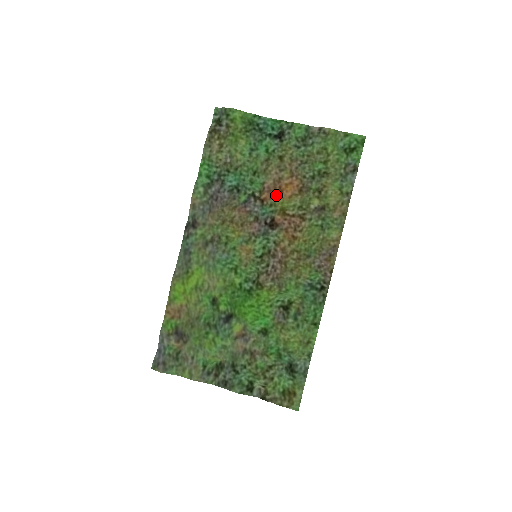
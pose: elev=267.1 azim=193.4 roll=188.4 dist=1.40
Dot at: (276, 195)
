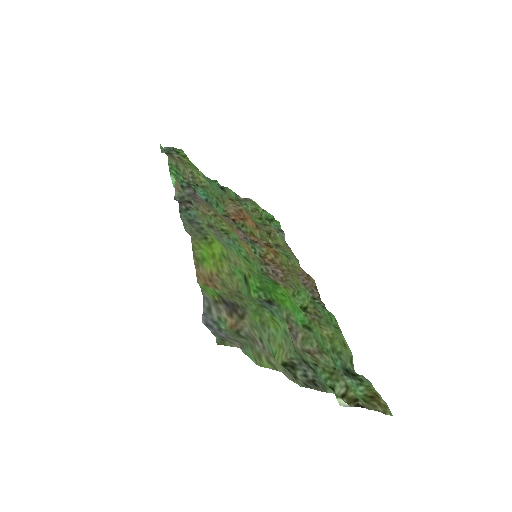
Dot at: (244, 219)
